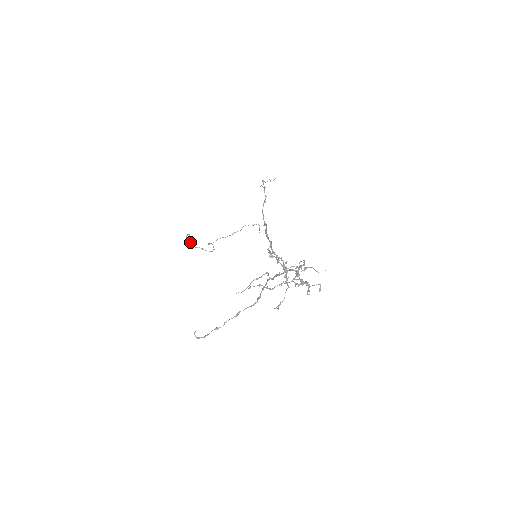
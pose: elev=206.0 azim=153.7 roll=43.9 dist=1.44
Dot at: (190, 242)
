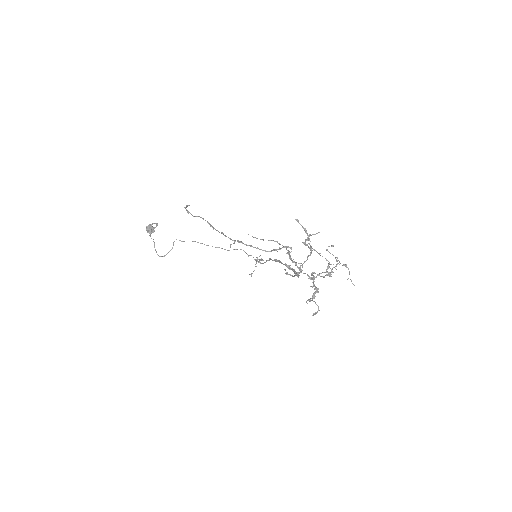
Dot at: (152, 229)
